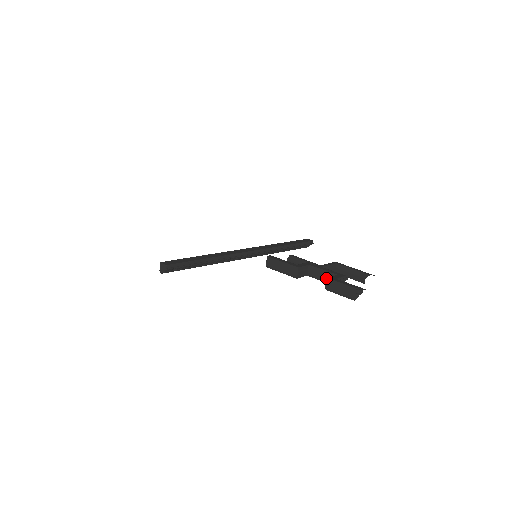
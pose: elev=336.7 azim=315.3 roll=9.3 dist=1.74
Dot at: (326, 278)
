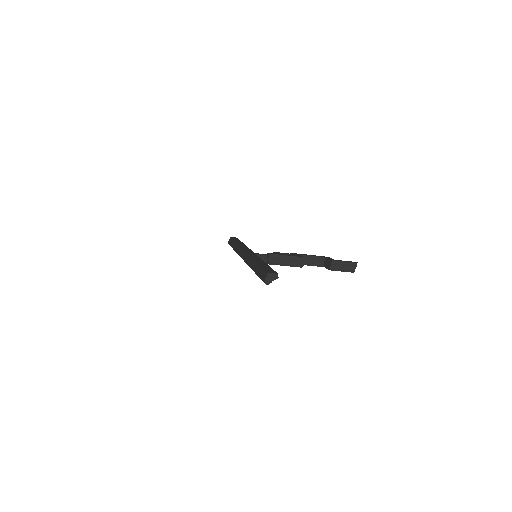
Dot at: (316, 262)
